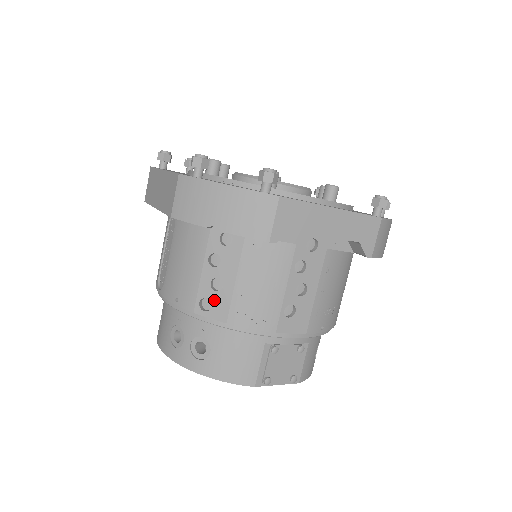
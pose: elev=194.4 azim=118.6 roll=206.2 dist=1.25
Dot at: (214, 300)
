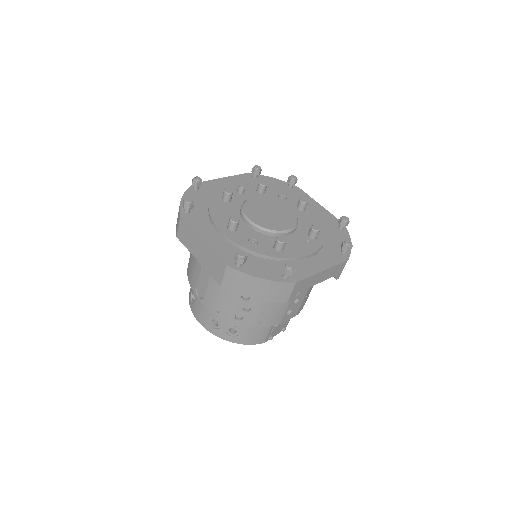
Dot at: (245, 315)
